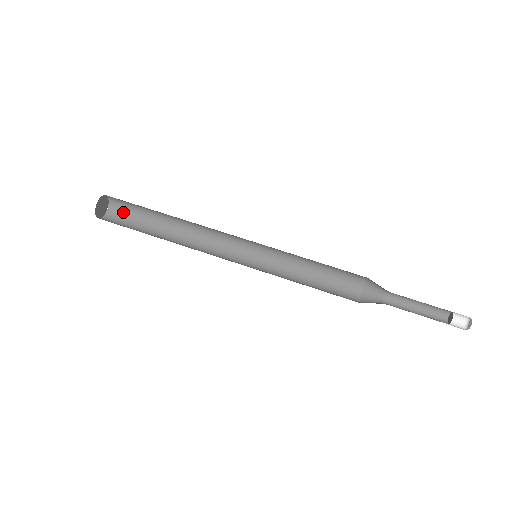
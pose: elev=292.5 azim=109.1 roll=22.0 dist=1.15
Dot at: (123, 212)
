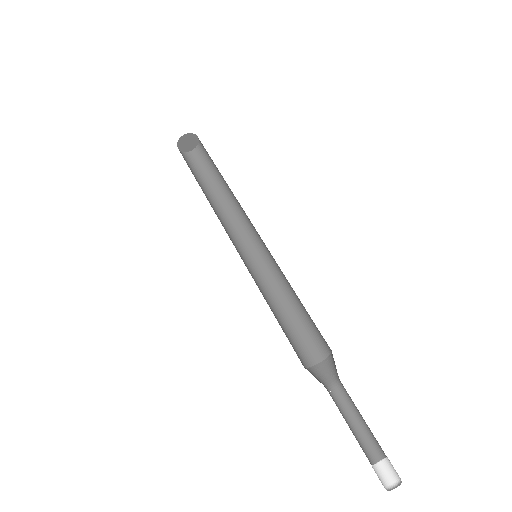
Dot at: (203, 156)
